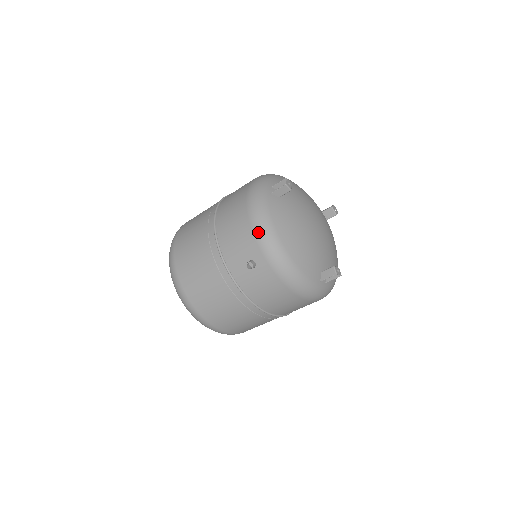
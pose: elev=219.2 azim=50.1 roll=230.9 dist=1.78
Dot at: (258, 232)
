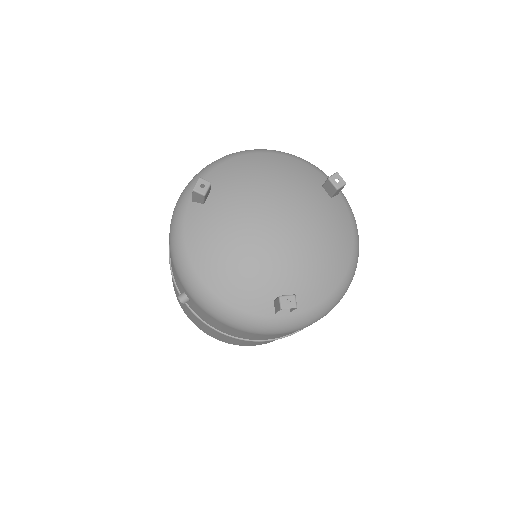
Dot at: (173, 261)
